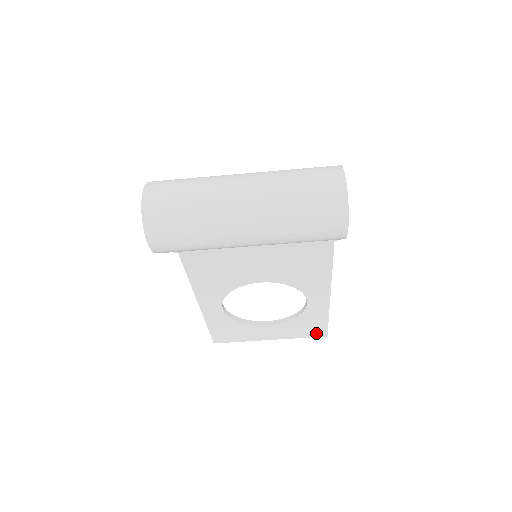
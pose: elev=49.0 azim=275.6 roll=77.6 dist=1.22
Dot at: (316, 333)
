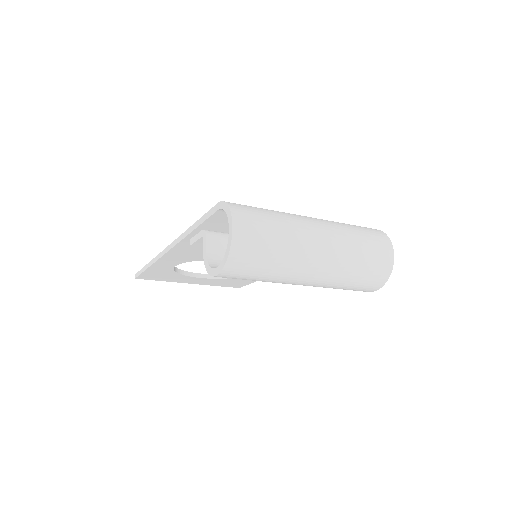
Dot at: (233, 286)
